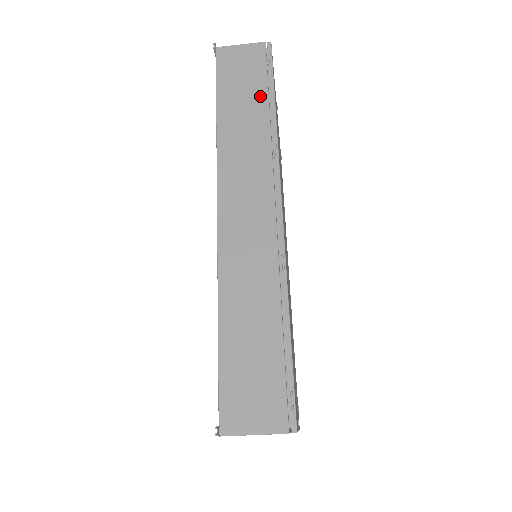
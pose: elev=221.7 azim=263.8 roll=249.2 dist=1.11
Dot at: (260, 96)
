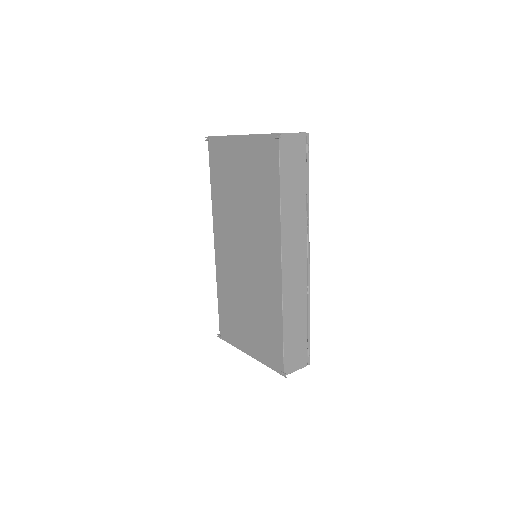
Dot at: (302, 181)
